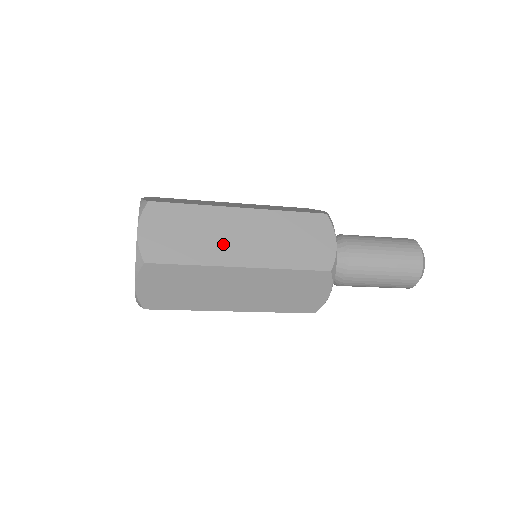
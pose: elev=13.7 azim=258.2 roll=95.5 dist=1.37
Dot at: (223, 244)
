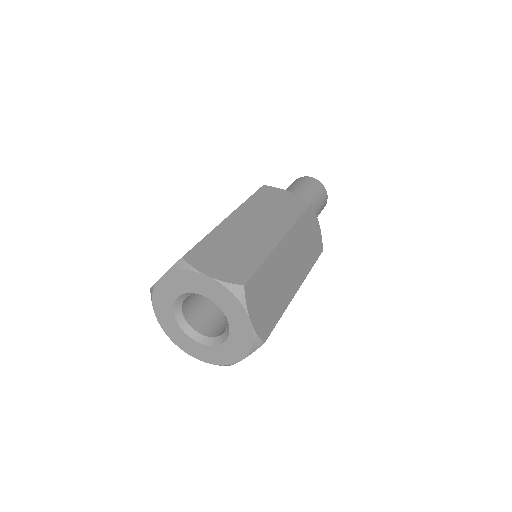
Dot at: occluded
